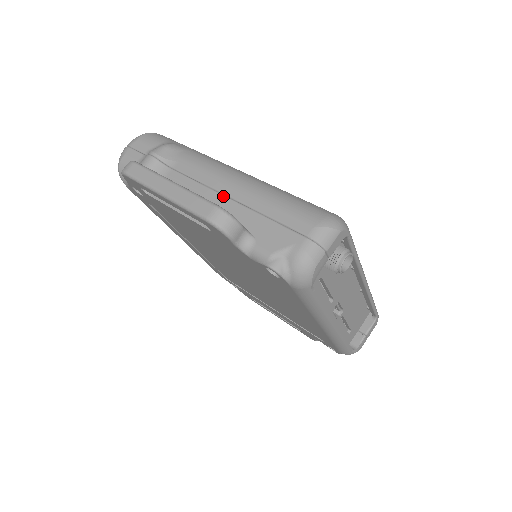
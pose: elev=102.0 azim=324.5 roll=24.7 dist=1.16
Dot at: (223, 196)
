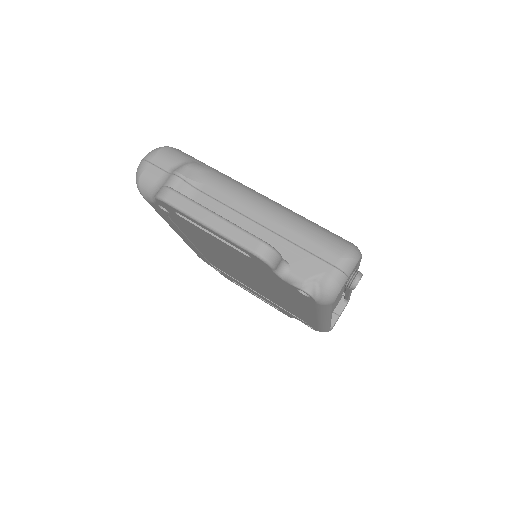
Dot at: (254, 223)
